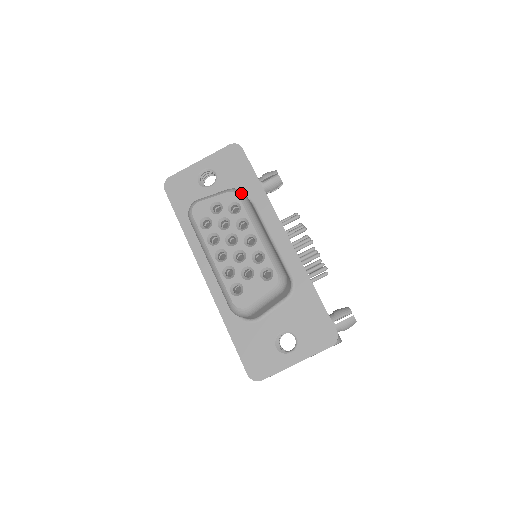
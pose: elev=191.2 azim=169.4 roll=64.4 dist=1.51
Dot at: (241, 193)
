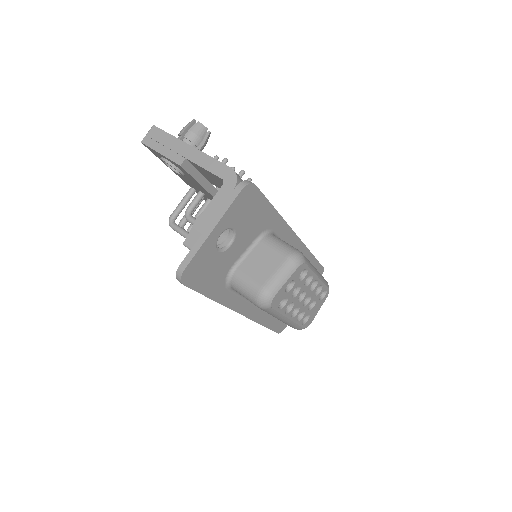
Dot at: (304, 258)
